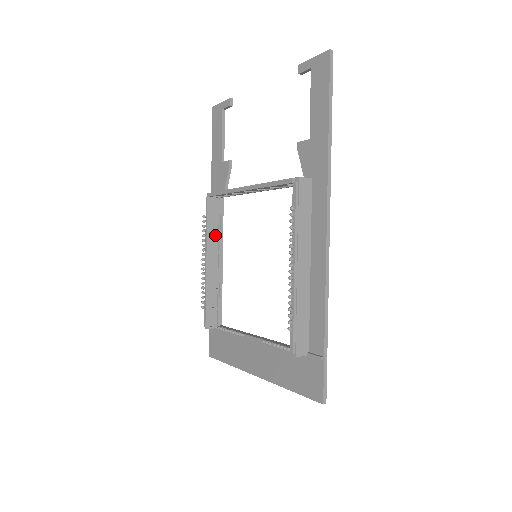
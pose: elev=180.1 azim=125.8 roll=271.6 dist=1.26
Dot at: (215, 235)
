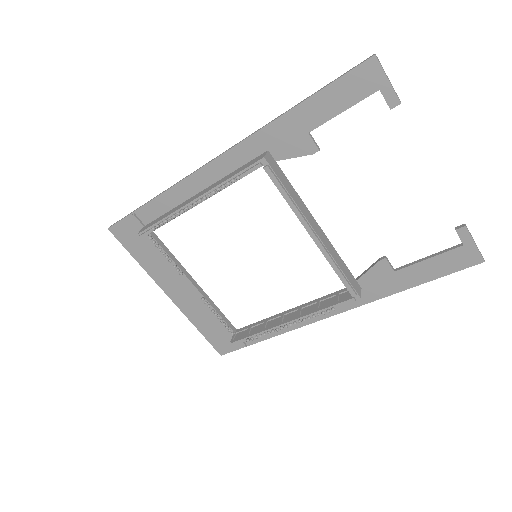
Dot at: occluded
